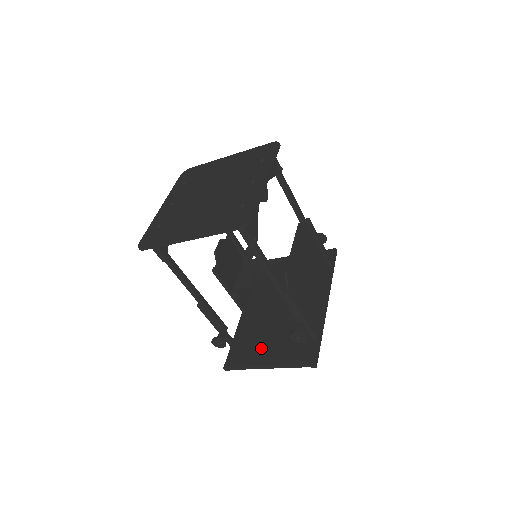
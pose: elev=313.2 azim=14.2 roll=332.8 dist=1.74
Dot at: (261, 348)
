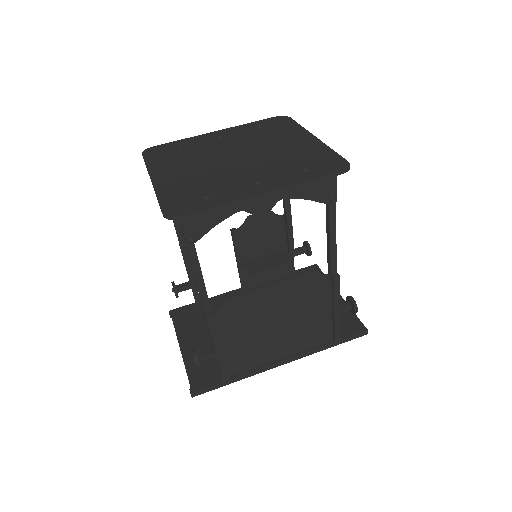
Dot at: (200, 330)
